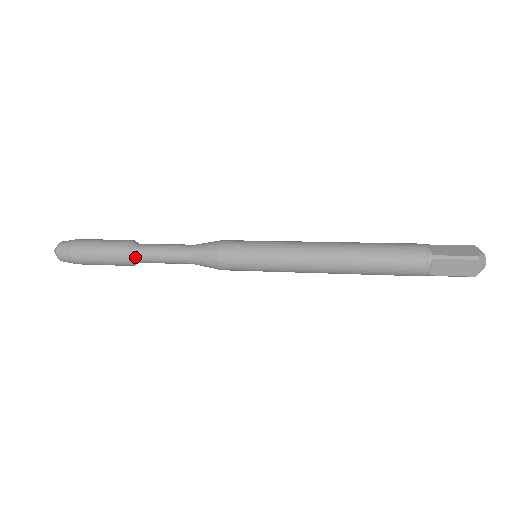
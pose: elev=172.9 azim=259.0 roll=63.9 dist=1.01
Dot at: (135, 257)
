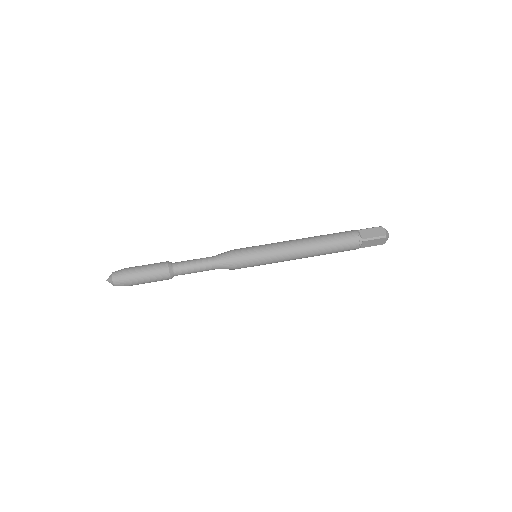
Dot at: (175, 274)
